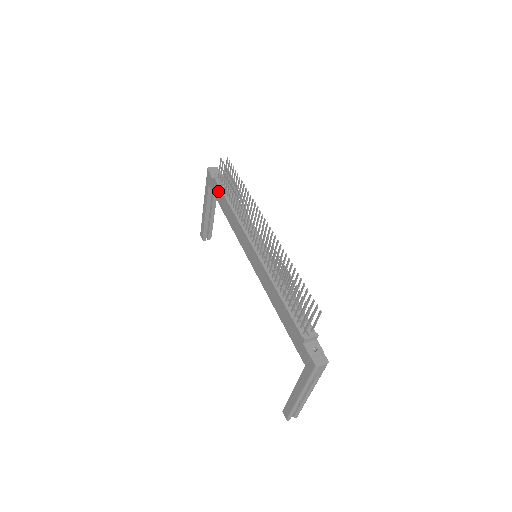
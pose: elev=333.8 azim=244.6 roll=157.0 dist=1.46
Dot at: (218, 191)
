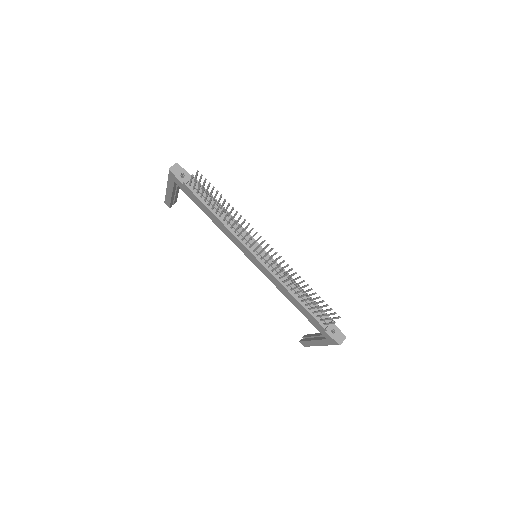
Dot at: (194, 197)
